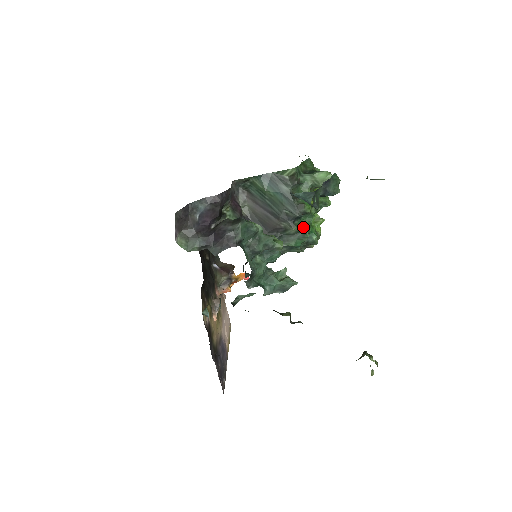
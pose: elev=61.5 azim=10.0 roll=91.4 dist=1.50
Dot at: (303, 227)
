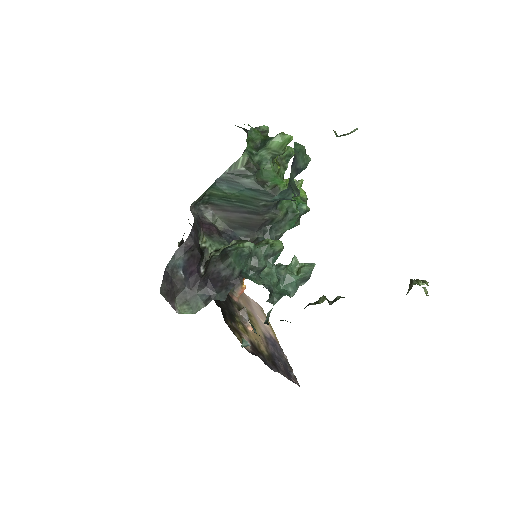
Dot at: (288, 206)
